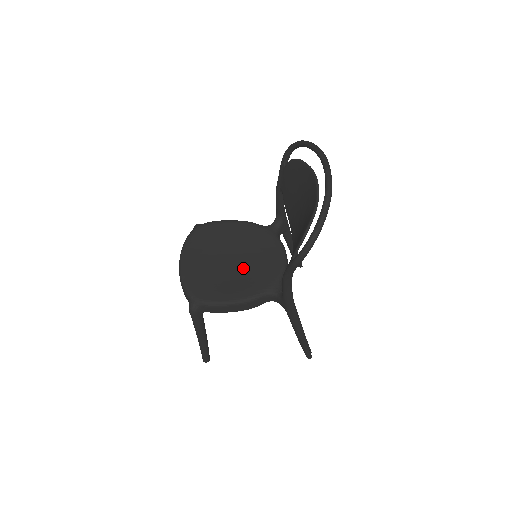
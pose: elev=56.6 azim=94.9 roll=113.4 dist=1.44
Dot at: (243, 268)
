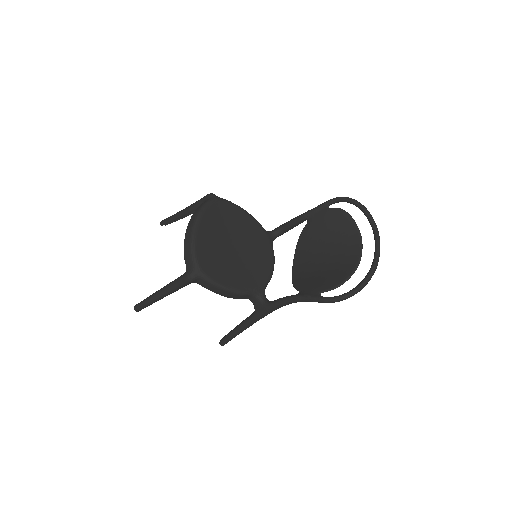
Dot at: (242, 260)
